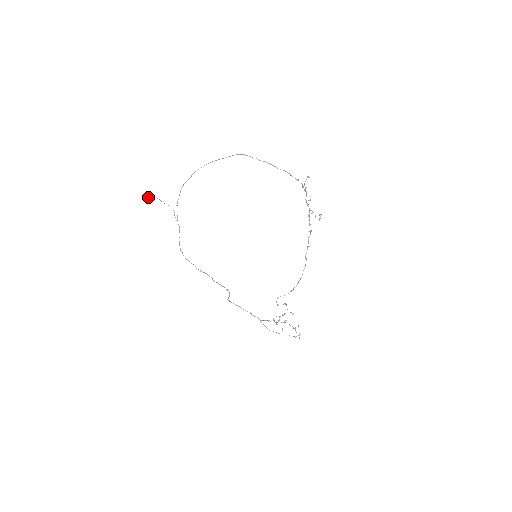
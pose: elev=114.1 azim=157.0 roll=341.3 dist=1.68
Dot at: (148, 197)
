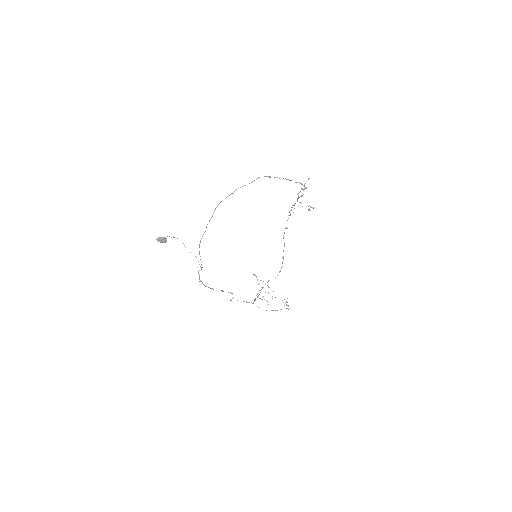
Dot at: (160, 239)
